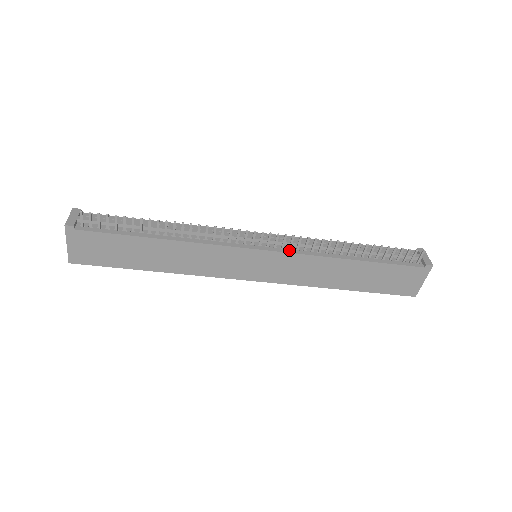
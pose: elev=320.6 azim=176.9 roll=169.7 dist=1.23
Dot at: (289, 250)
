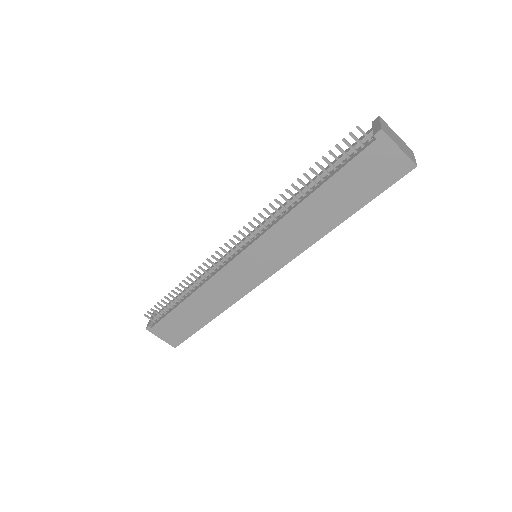
Dot at: (260, 235)
